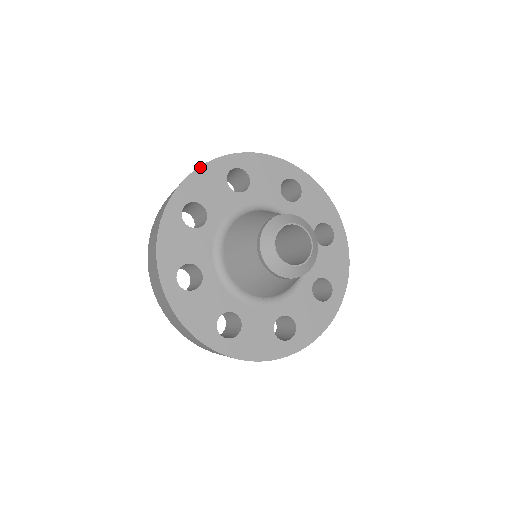
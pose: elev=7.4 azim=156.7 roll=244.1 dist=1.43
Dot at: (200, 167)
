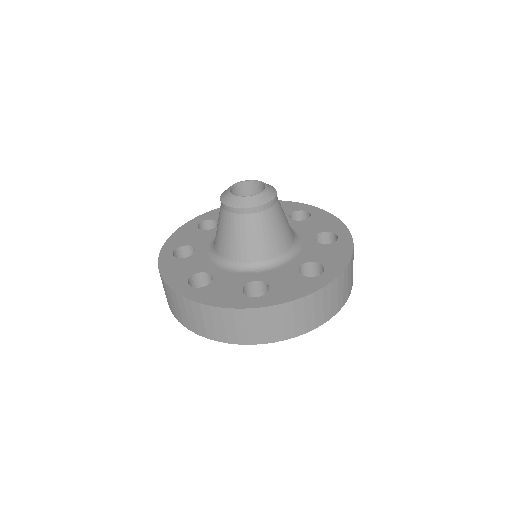
Dot at: (174, 232)
